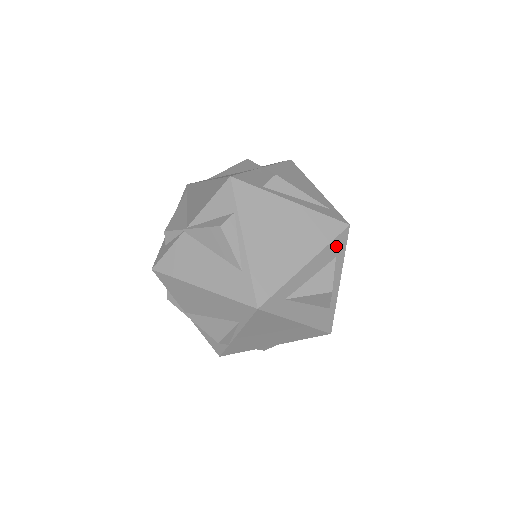
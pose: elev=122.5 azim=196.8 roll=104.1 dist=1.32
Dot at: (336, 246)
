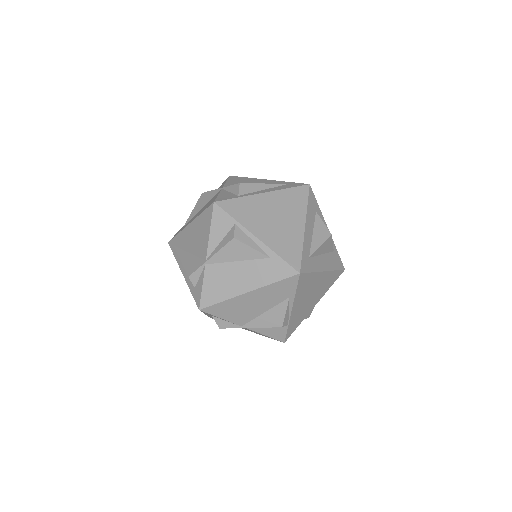
Dot at: (312, 203)
